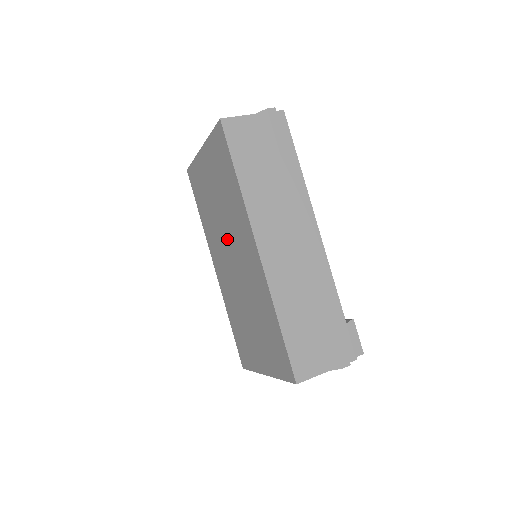
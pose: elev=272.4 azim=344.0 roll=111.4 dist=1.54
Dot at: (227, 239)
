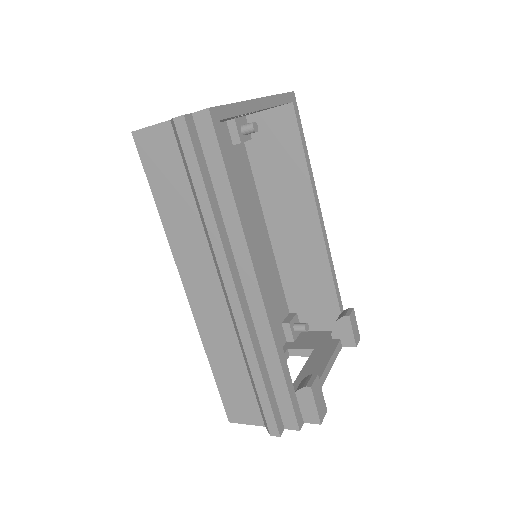
Dot at: occluded
